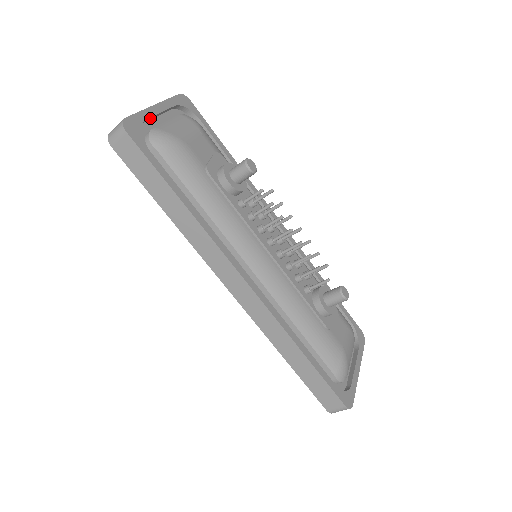
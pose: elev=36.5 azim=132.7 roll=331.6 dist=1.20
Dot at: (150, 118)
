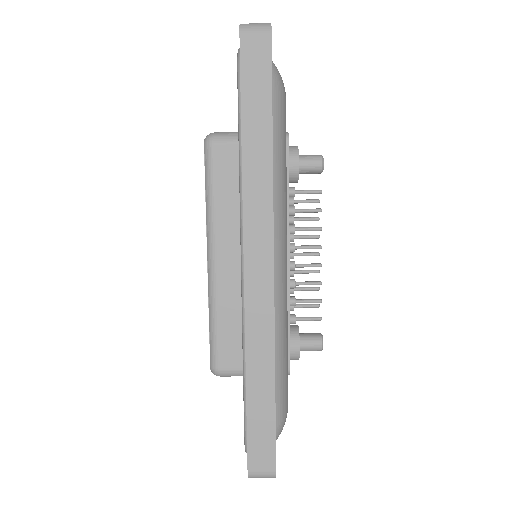
Dot at: occluded
